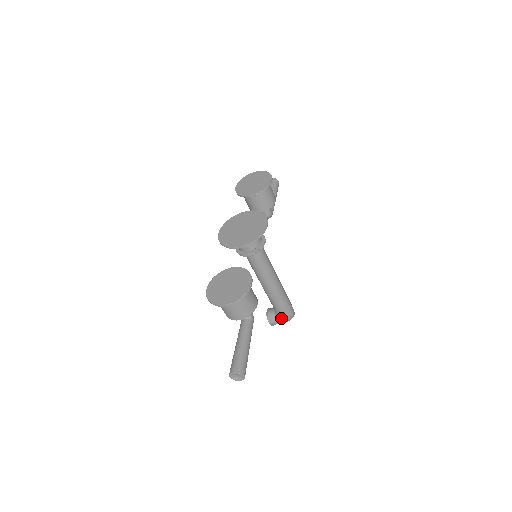
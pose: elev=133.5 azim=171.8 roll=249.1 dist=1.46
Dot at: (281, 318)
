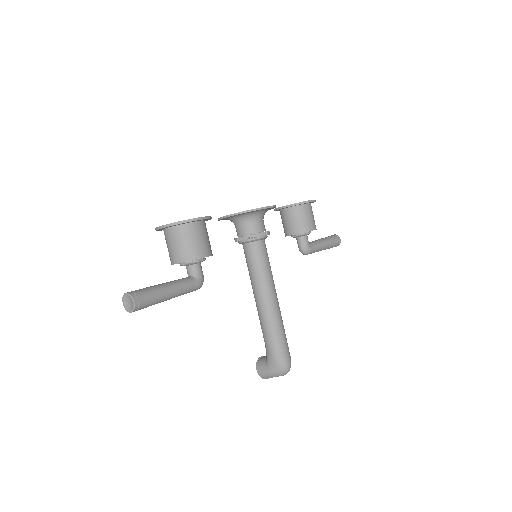
Dot at: (270, 363)
